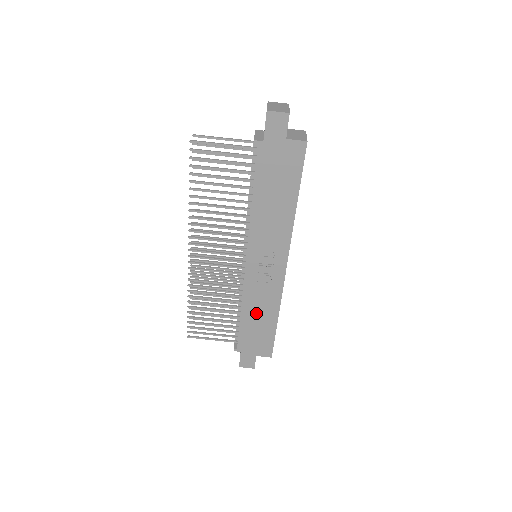
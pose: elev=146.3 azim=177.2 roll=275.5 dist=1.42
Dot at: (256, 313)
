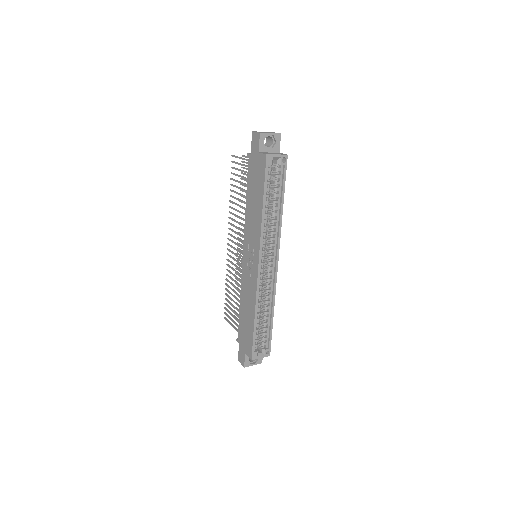
Dot at: (246, 306)
